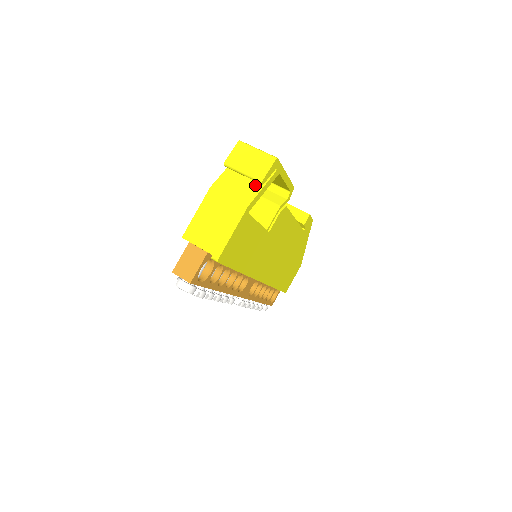
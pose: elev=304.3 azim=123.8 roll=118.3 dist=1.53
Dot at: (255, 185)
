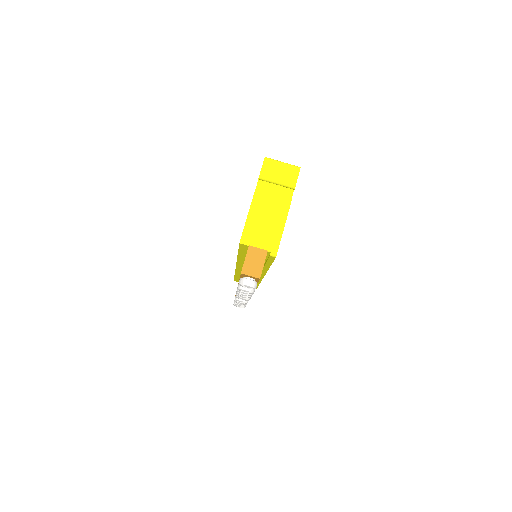
Dot at: (287, 191)
